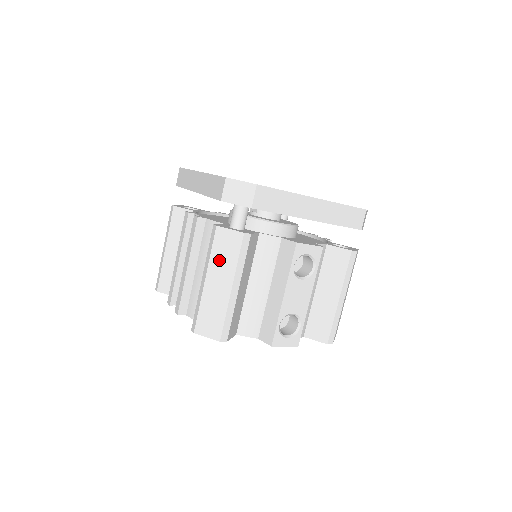
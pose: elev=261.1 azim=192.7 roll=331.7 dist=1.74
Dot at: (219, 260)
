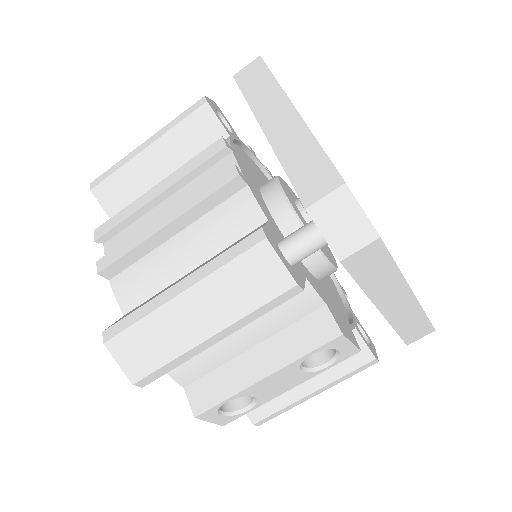
Dot at: (226, 286)
